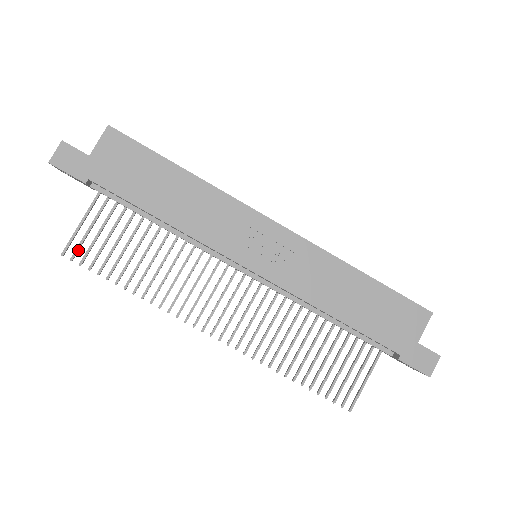
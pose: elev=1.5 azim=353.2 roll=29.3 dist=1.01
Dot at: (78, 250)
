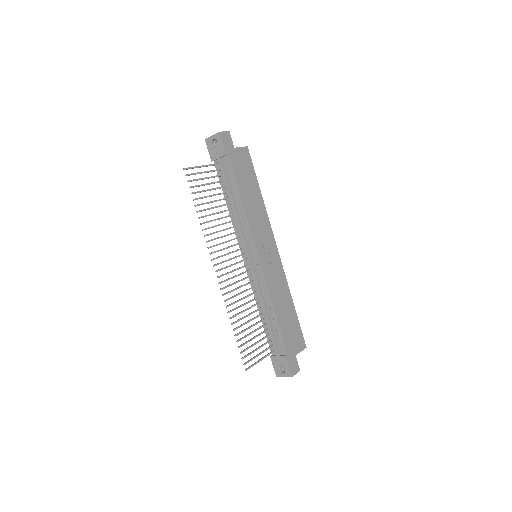
Dot at: occluded
